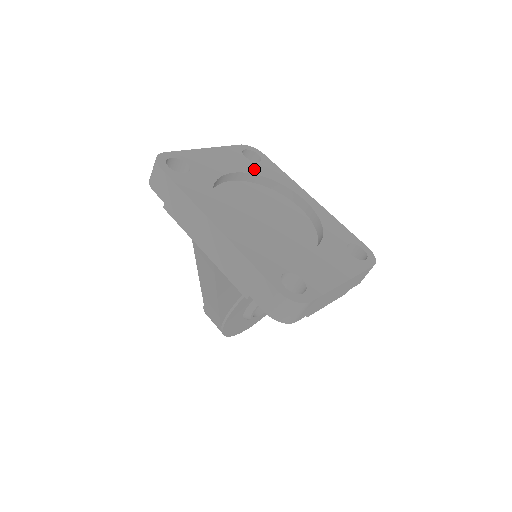
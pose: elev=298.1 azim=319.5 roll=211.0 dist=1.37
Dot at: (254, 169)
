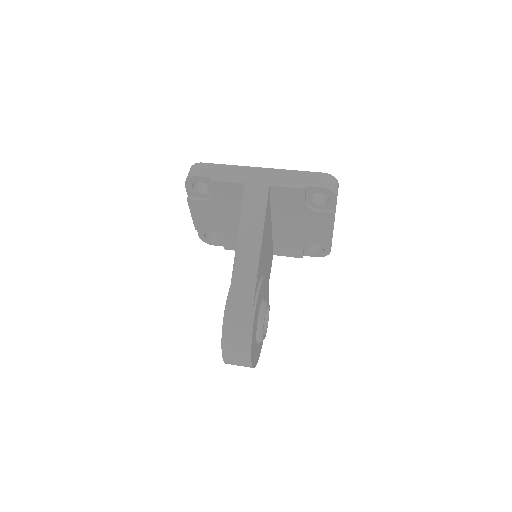
Dot at: occluded
